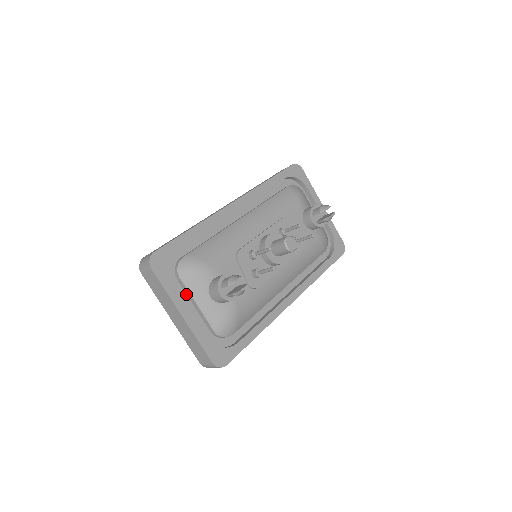
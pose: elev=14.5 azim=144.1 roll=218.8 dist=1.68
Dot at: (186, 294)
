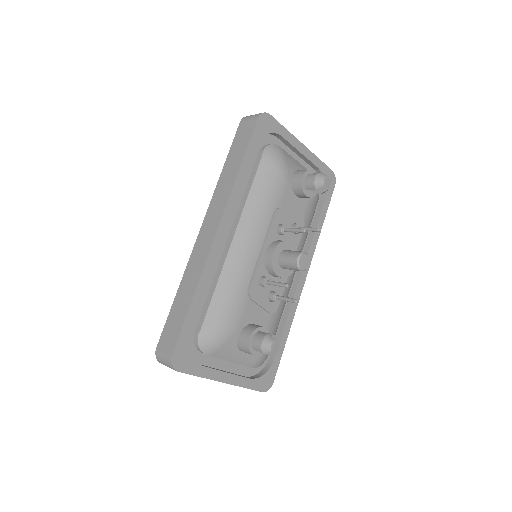
Dot at: (215, 357)
